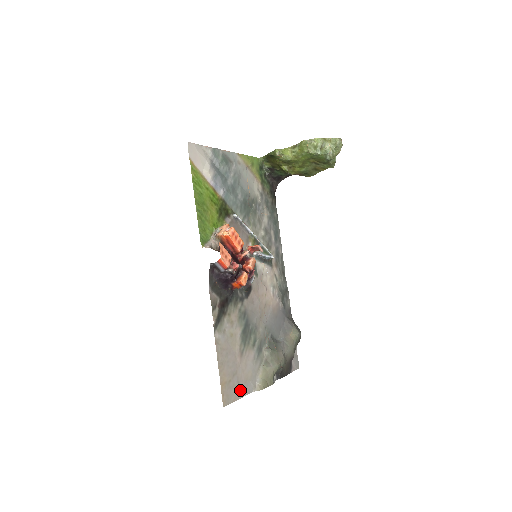
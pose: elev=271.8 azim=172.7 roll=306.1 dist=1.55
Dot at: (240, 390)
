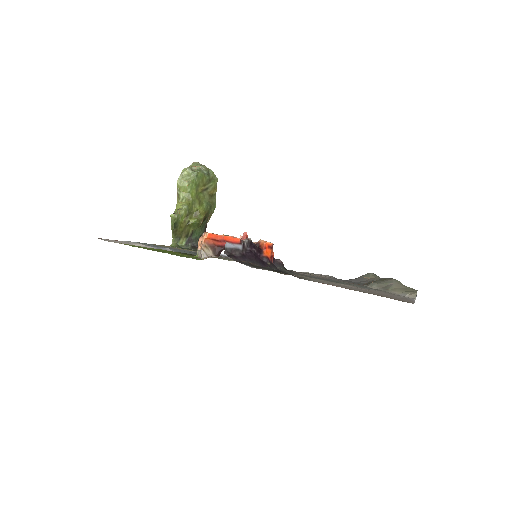
Dot at: occluded
